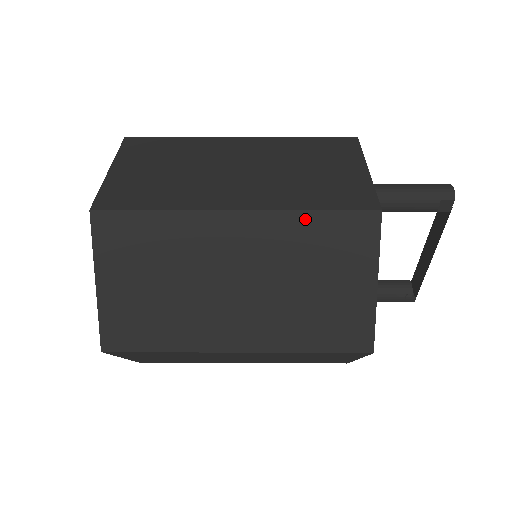
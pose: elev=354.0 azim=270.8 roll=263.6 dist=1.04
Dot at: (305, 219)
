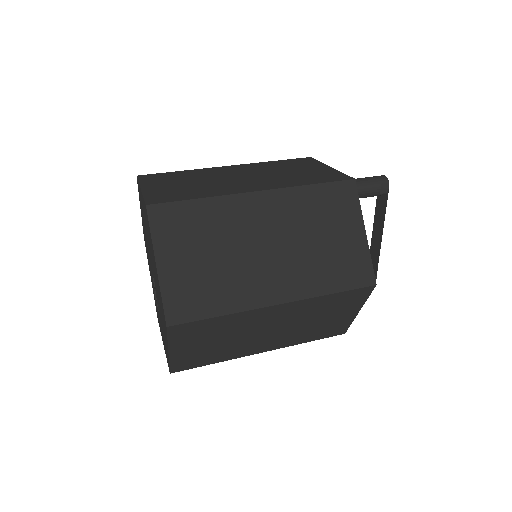
Dot at: (307, 191)
